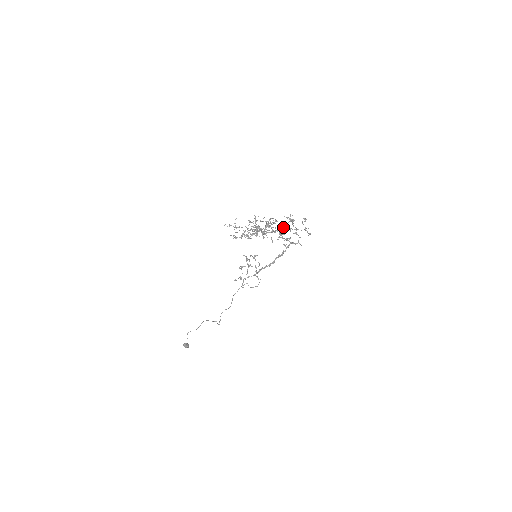
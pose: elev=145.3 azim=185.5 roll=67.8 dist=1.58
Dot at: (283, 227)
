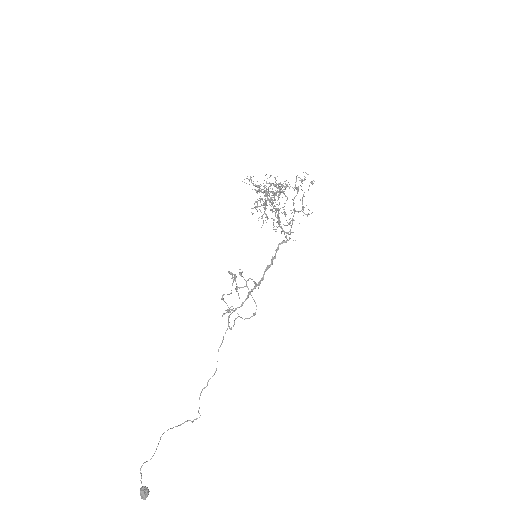
Dot at: occluded
